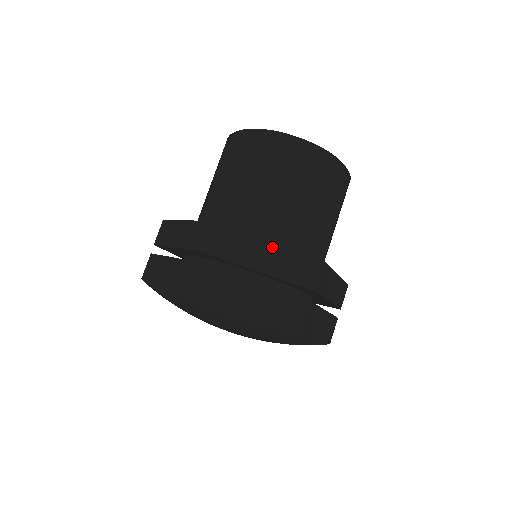
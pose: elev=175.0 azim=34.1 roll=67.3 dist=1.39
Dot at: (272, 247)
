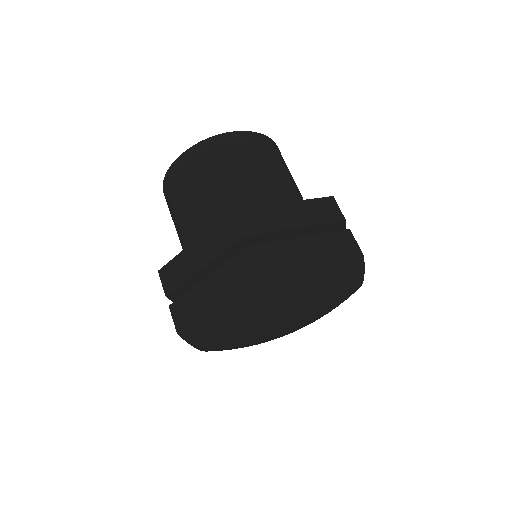
Dot at: (292, 205)
